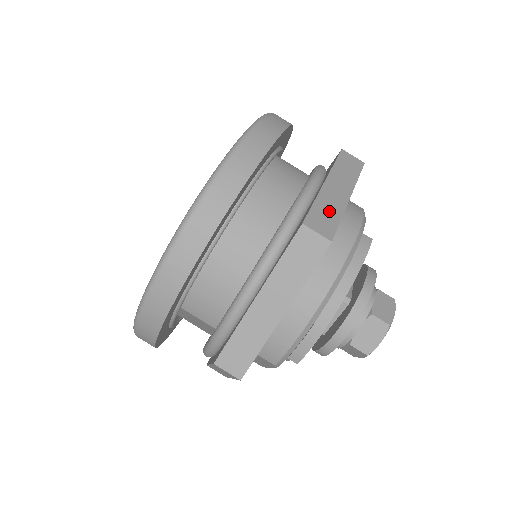
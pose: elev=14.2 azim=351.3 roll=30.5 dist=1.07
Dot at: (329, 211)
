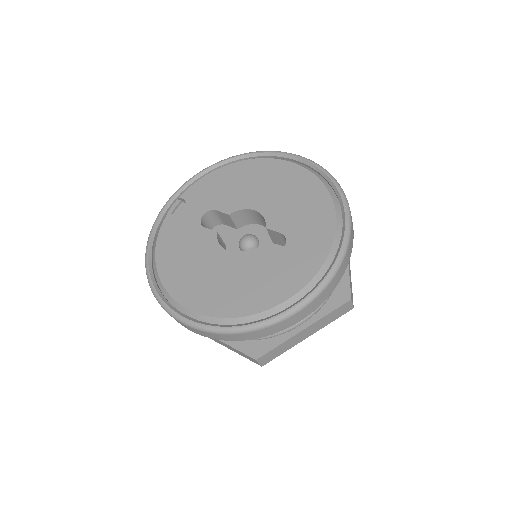
Dot at: occluded
